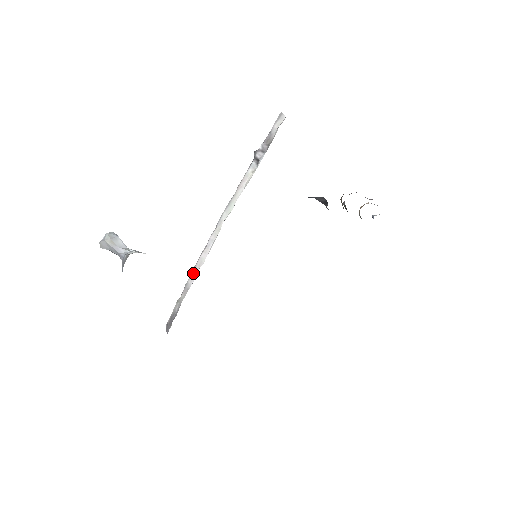
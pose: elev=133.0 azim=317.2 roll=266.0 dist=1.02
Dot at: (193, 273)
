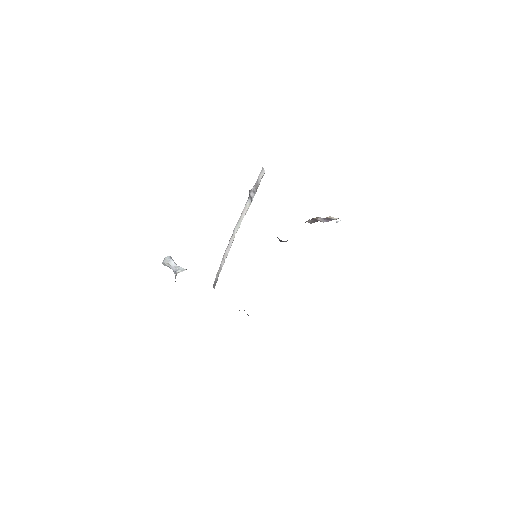
Dot at: (223, 259)
